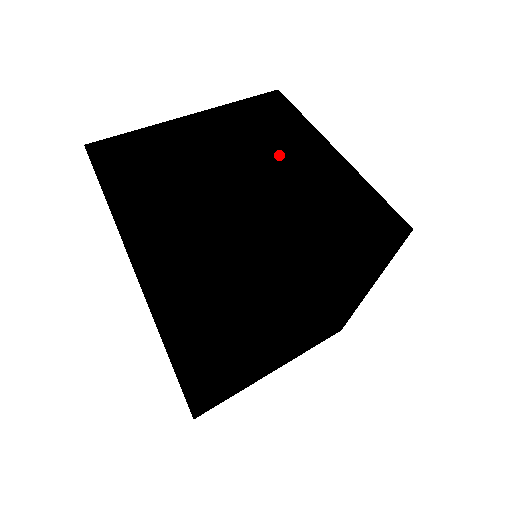
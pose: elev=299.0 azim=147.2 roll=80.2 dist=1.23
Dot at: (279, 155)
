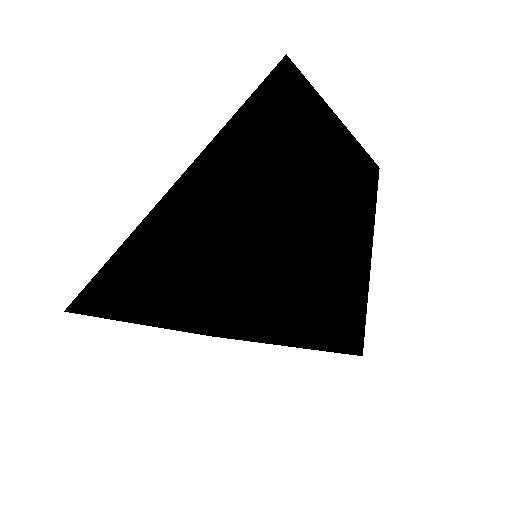
Dot at: (353, 222)
